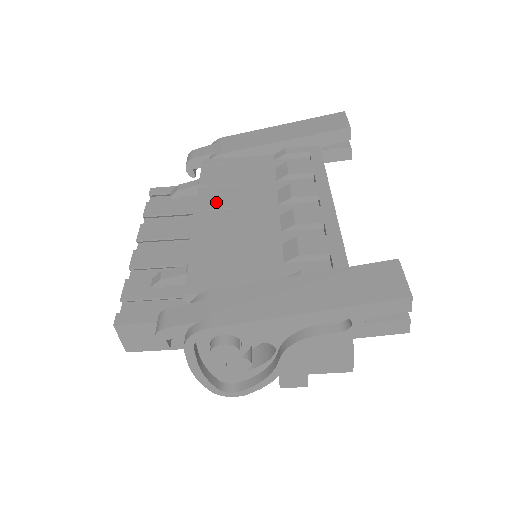
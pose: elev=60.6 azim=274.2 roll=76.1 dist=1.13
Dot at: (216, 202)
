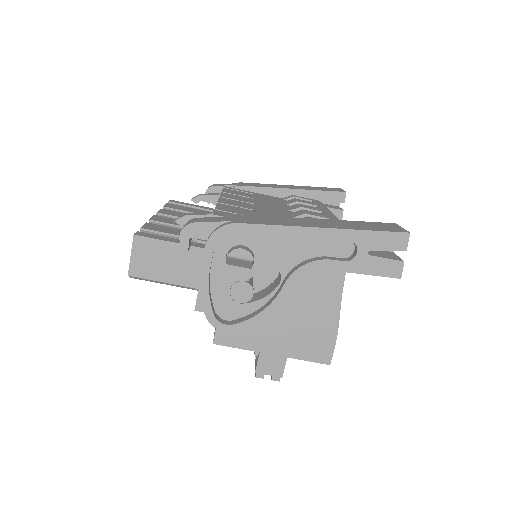
Dot at: (237, 198)
